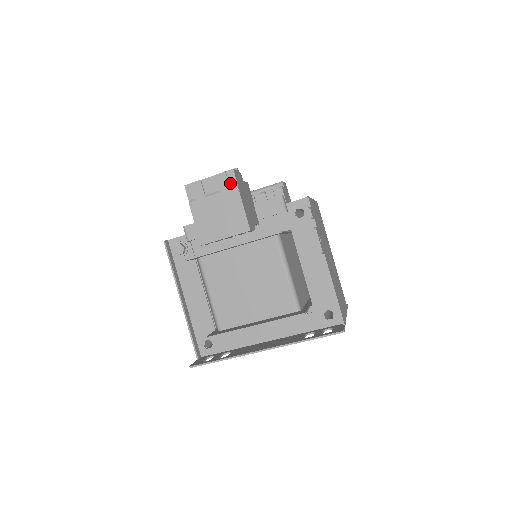
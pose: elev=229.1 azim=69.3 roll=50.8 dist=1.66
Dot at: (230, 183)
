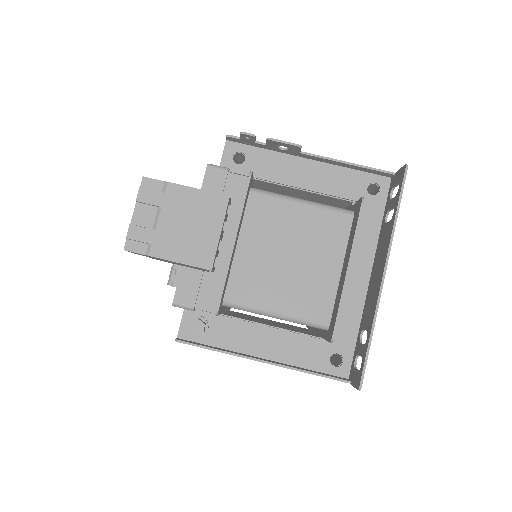
Dot at: (157, 190)
